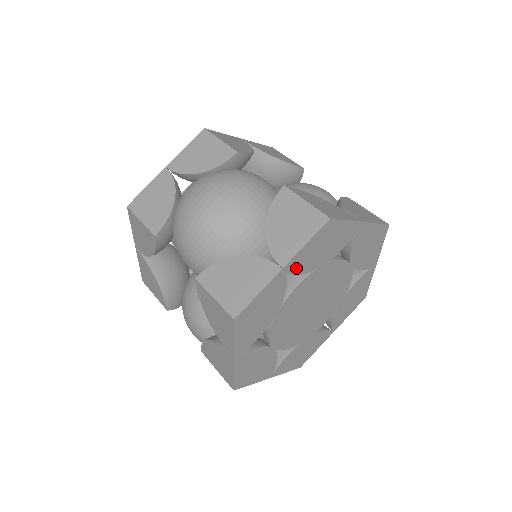
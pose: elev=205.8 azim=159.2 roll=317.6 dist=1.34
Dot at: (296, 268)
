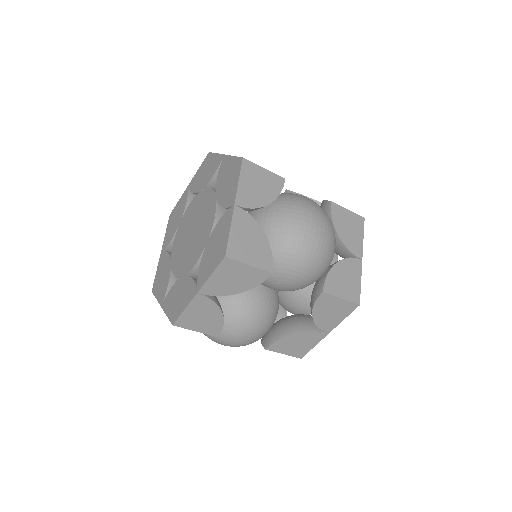
Dot at: occluded
